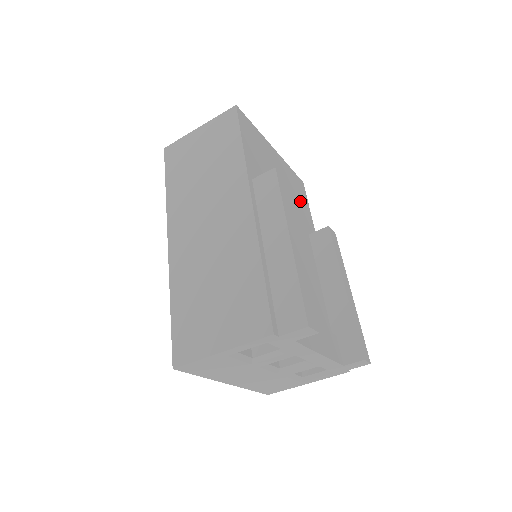
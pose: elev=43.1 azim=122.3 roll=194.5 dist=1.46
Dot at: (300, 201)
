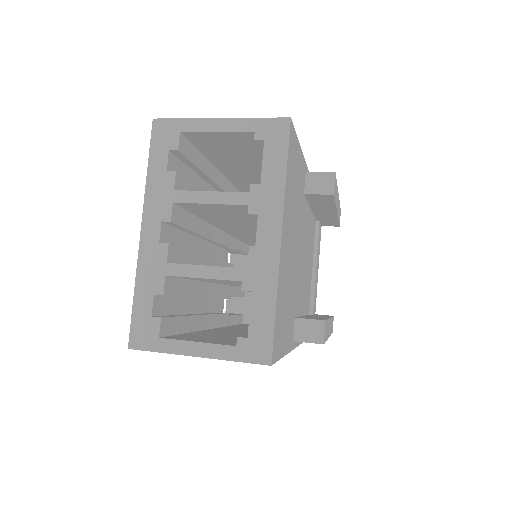
Dot at: (296, 182)
